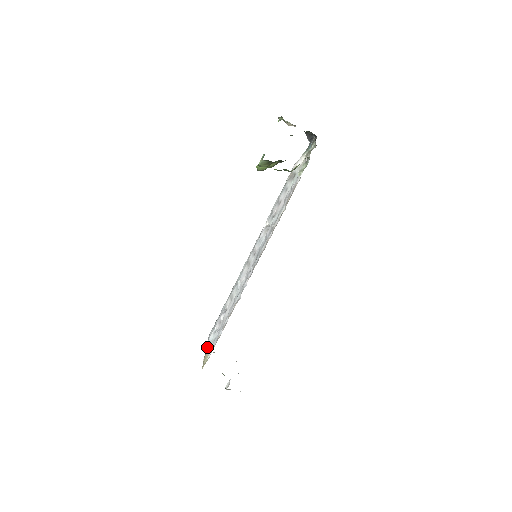
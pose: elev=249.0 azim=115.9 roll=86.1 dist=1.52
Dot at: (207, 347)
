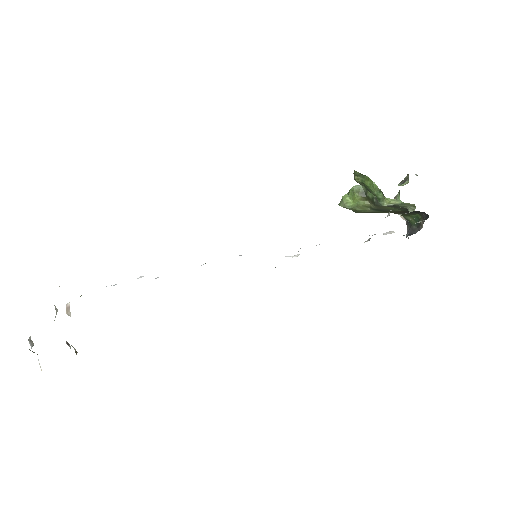
Dot at: occluded
